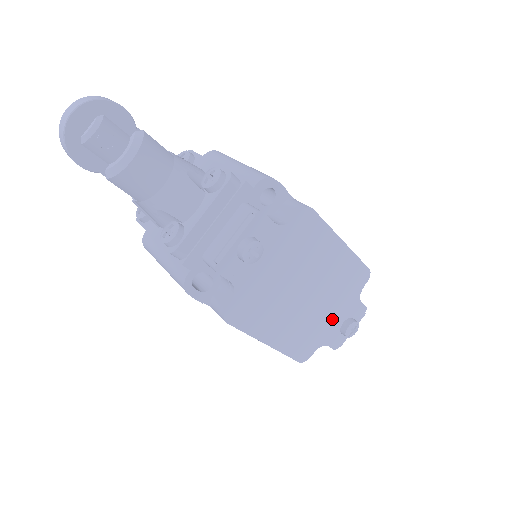
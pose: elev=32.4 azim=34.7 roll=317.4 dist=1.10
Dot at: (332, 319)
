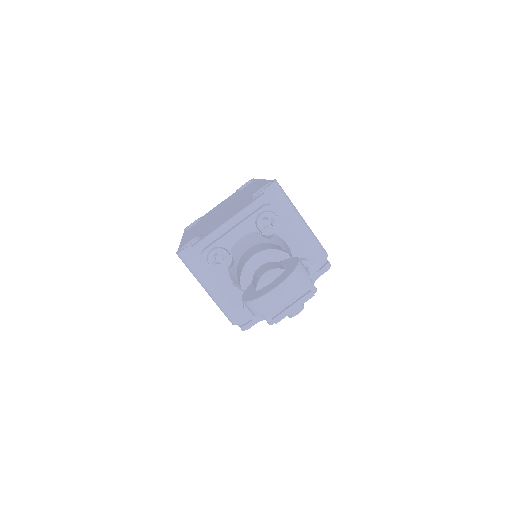
Dot at: occluded
